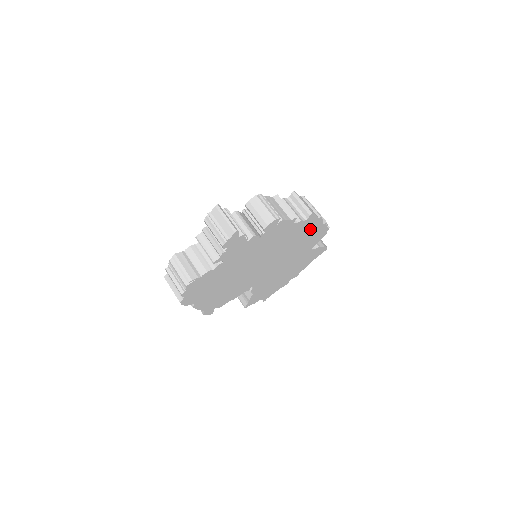
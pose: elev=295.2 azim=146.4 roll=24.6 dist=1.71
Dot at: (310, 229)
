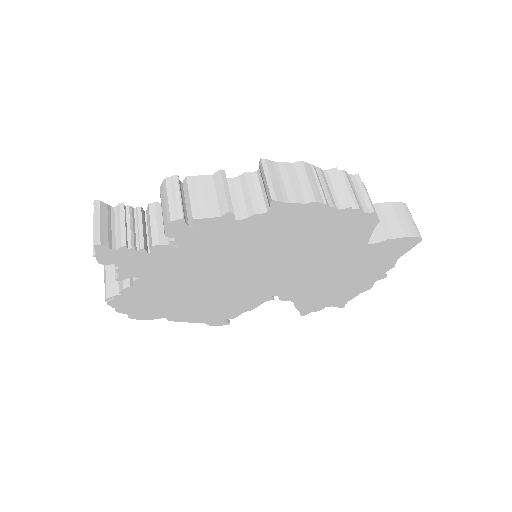
Dot at: (309, 220)
